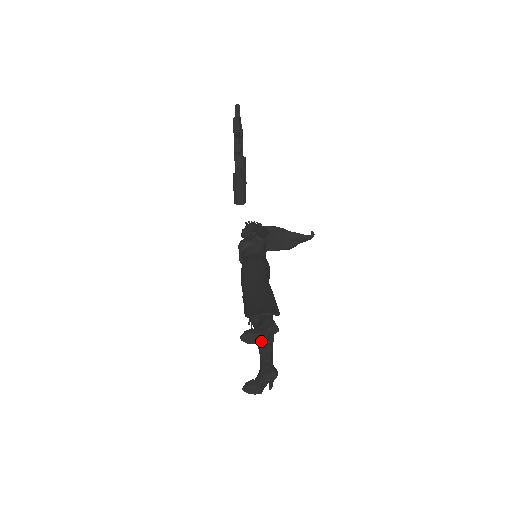
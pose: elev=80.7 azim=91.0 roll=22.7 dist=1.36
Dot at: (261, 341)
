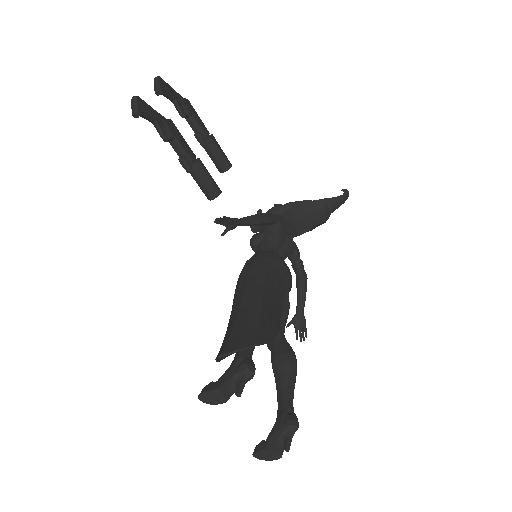
Dot at: (276, 375)
